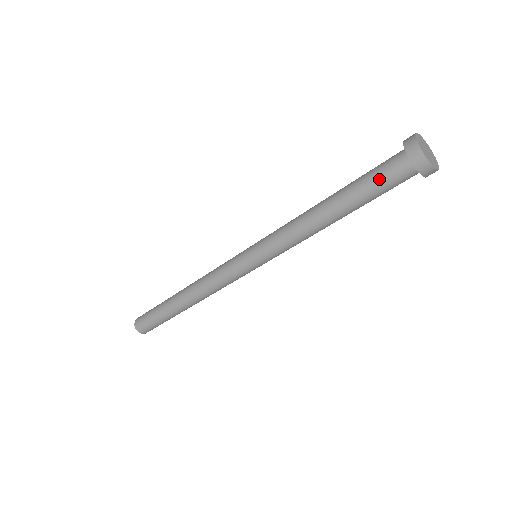
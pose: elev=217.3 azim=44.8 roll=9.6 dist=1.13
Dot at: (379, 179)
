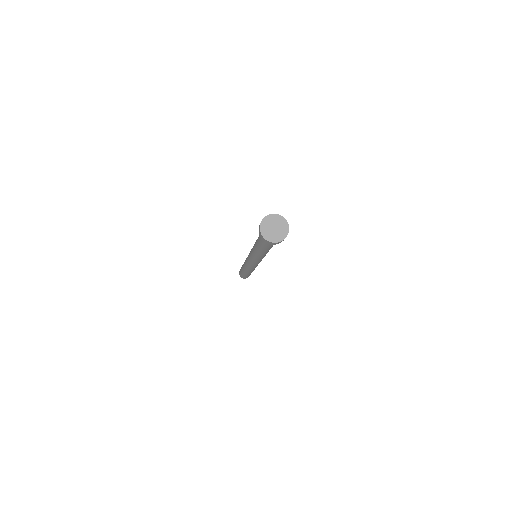
Dot at: (268, 244)
